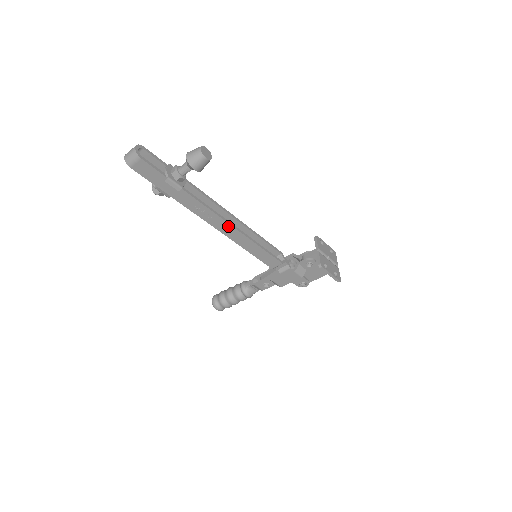
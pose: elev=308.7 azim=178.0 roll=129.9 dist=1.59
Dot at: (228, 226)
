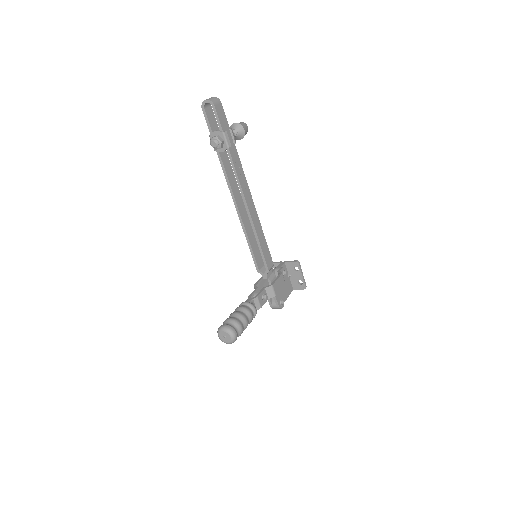
Dot at: (251, 201)
